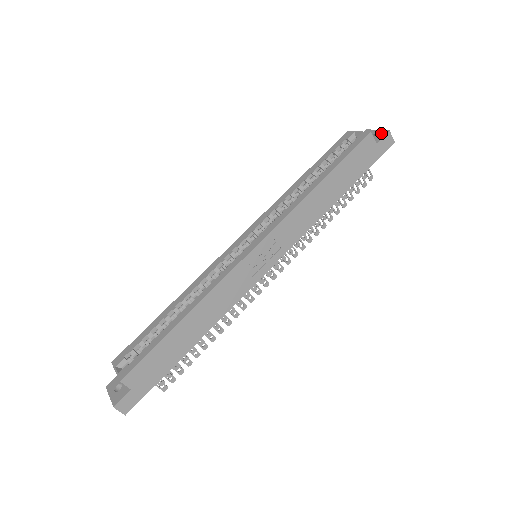
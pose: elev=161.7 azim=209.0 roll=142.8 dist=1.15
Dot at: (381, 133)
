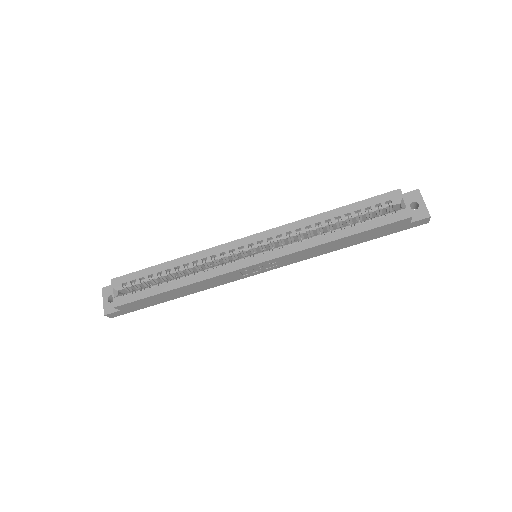
Dot at: (423, 212)
